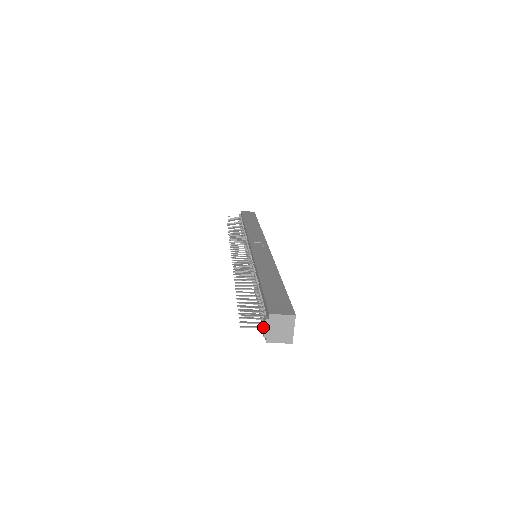
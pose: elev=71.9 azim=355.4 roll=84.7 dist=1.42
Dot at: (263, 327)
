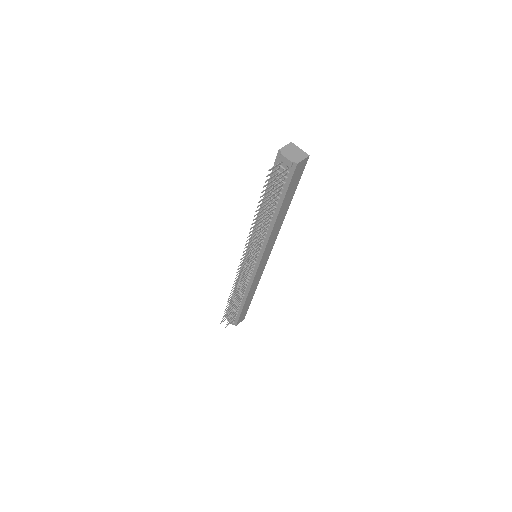
Dot at: (286, 162)
